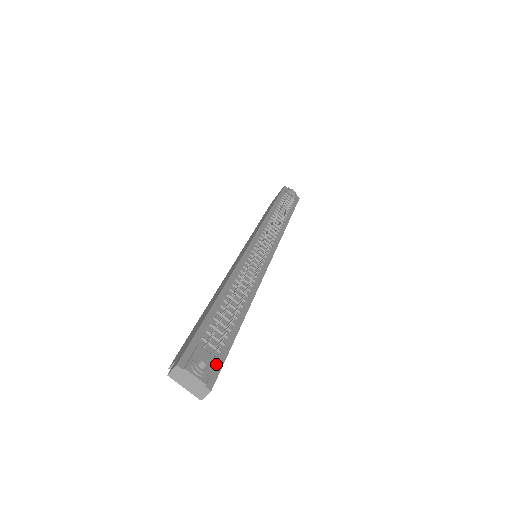
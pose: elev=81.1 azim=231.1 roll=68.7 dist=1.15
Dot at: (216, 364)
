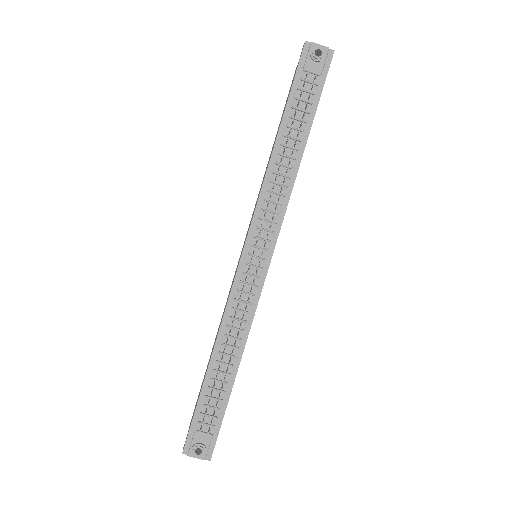
Dot at: (212, 438)
